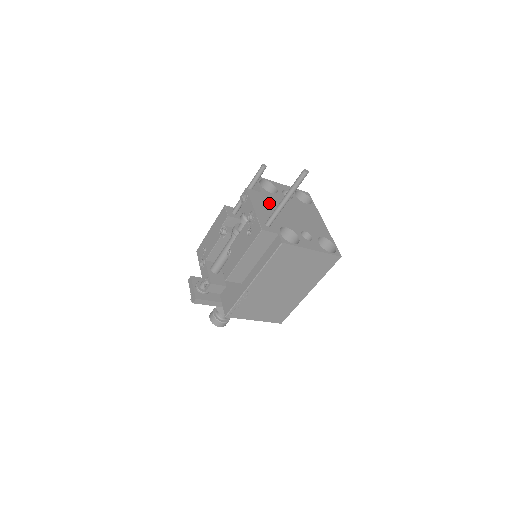
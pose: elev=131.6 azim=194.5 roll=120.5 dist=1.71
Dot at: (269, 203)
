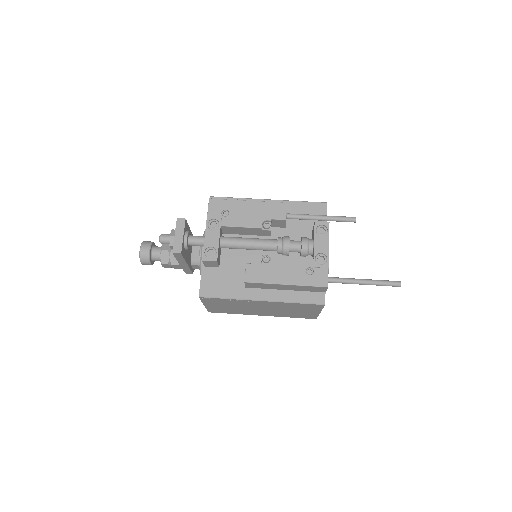
Dot at: occluded
